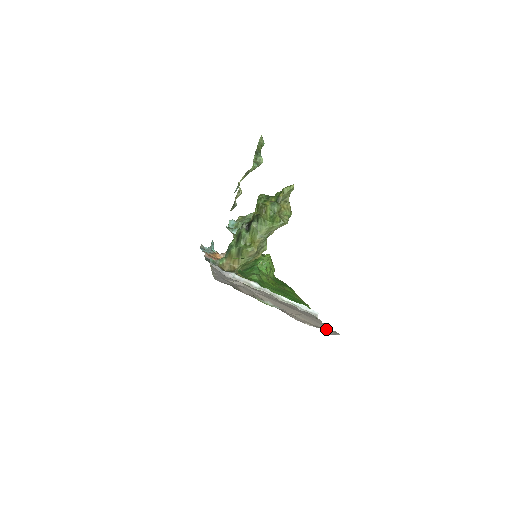
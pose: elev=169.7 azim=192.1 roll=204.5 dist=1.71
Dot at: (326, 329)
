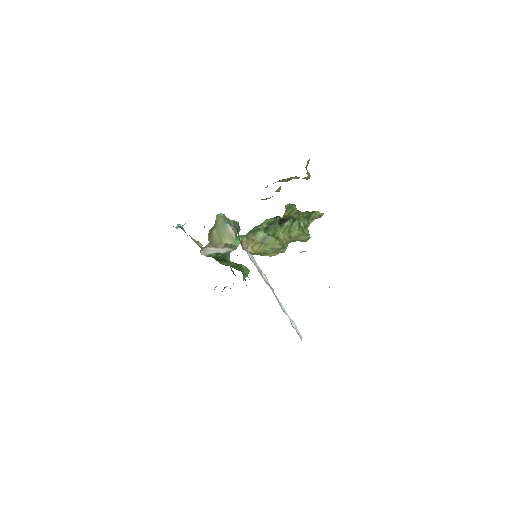
Dot at: occluded
